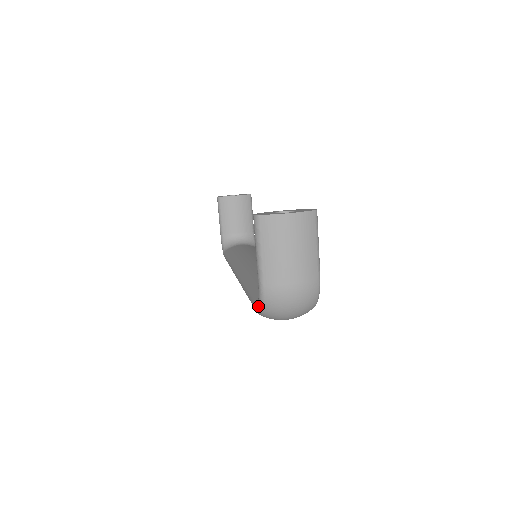
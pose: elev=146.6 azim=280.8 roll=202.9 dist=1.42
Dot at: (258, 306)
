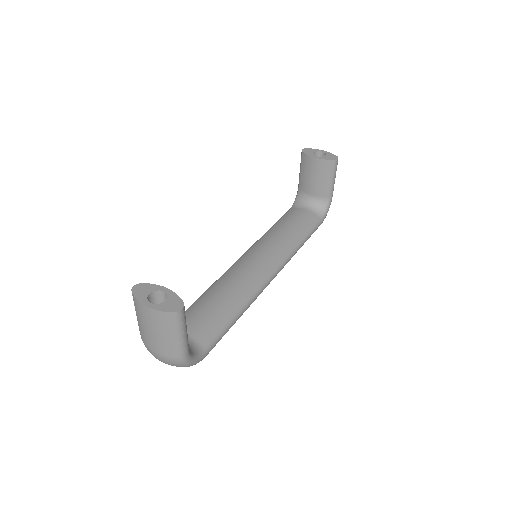
Dot at: occluded
